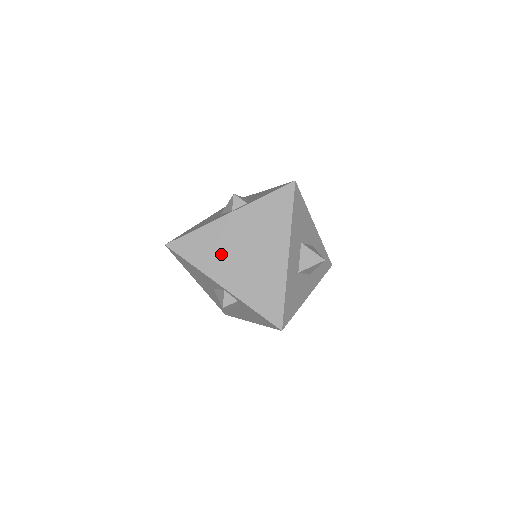
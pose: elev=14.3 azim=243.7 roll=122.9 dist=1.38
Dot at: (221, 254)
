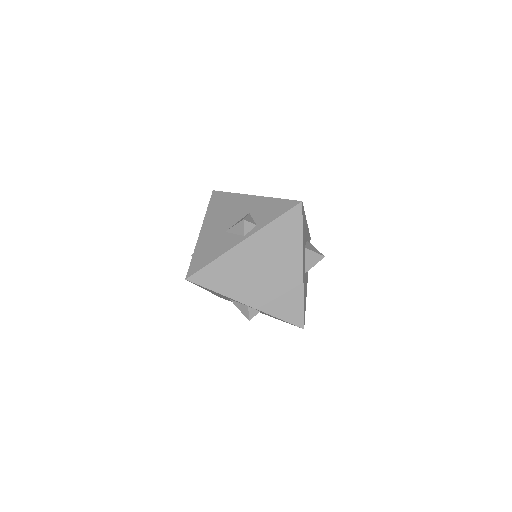
Dot at: (242, 278)
